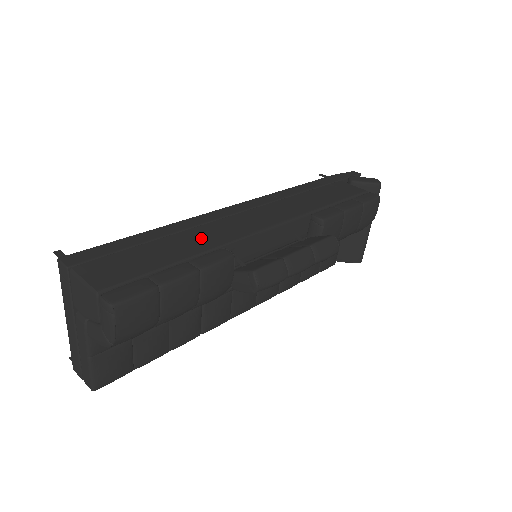
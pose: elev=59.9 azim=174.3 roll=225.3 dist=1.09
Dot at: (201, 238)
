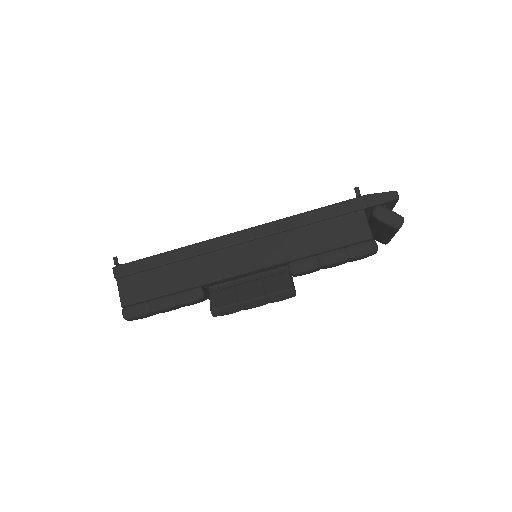
Dot at: (192, 272)
